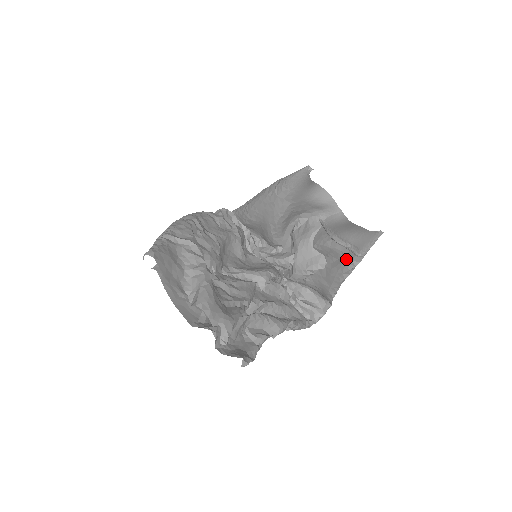
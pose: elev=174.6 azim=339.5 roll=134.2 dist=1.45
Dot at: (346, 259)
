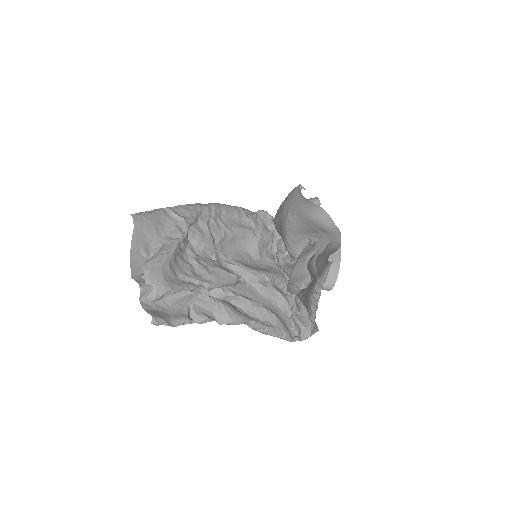
Dot at: (314, 282)
